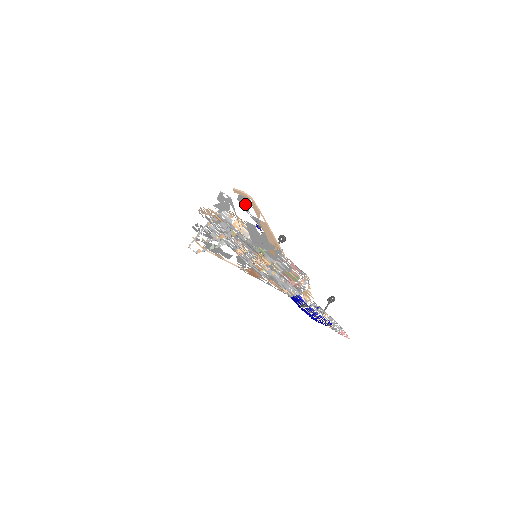
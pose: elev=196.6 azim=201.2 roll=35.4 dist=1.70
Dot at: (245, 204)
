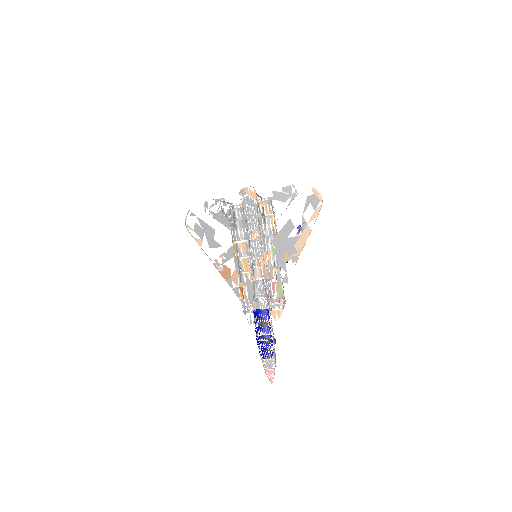
Dot at: (308, 205)
